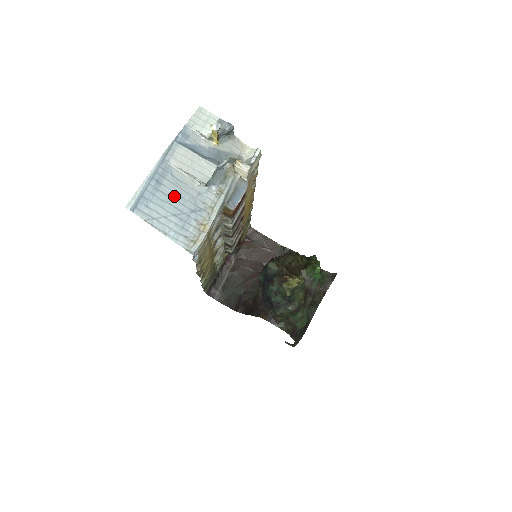
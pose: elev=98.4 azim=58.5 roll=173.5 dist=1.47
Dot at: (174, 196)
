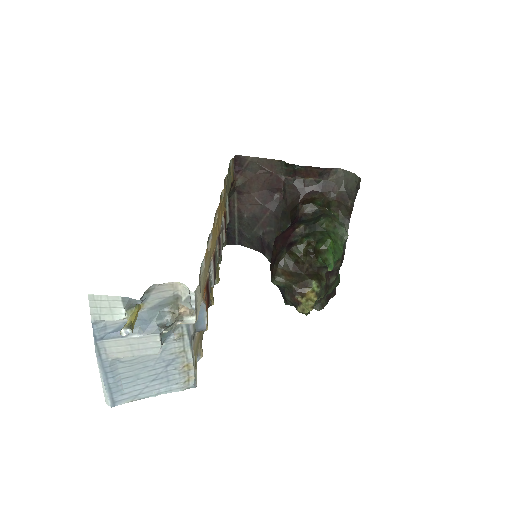
Dot at: (139, 371)
